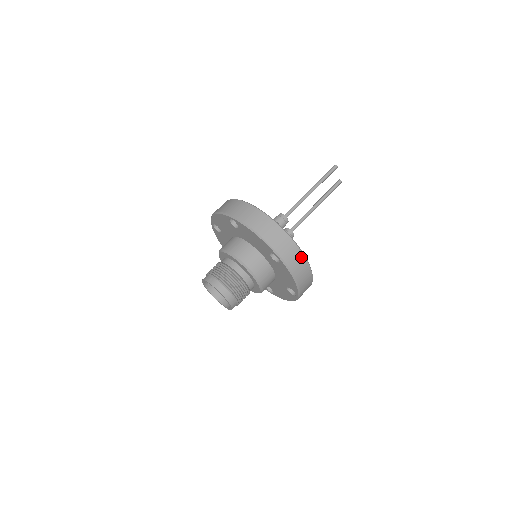
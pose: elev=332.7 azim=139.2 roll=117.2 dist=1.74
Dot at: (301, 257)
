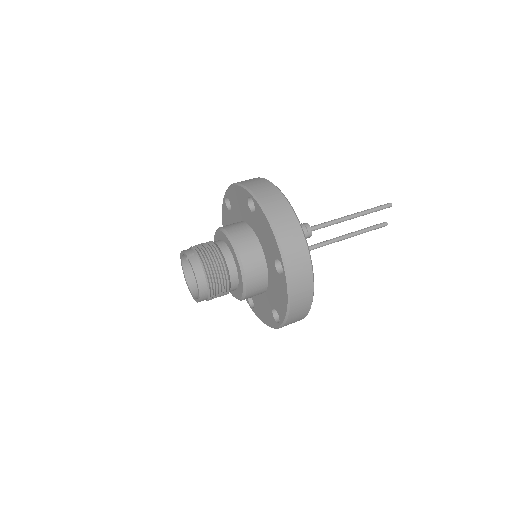
Dot at: (309, 281)
